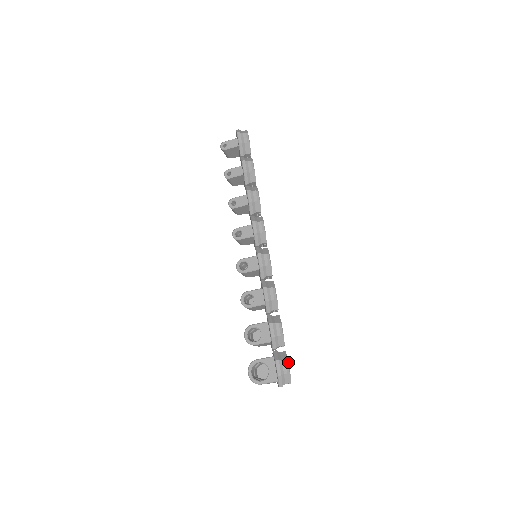
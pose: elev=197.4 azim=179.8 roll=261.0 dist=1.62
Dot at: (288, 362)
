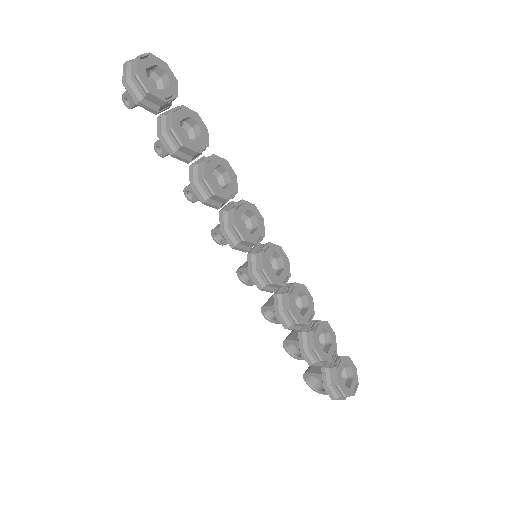
Dot at: (339, 387)
